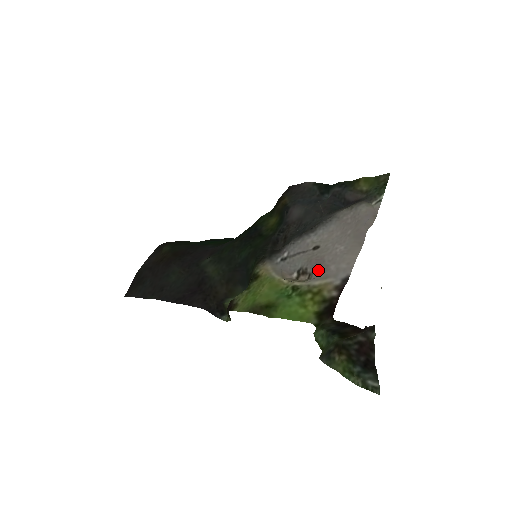
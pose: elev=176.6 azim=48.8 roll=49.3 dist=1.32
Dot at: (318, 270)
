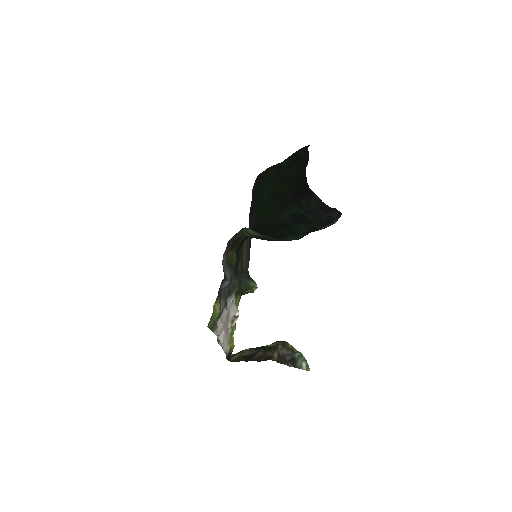
Dot at: (228, 332)
